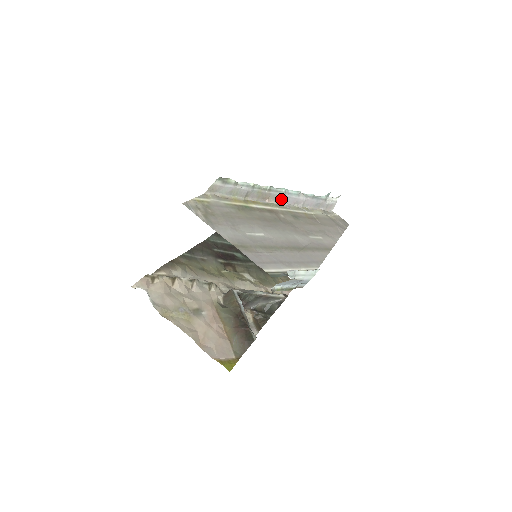
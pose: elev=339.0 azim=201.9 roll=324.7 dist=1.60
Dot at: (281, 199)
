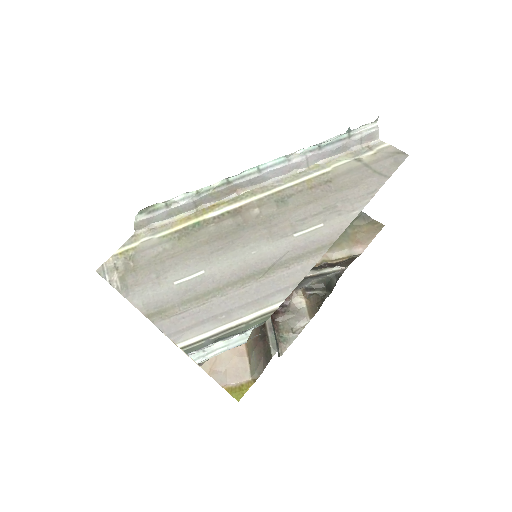
Dot at: (259, 180)
